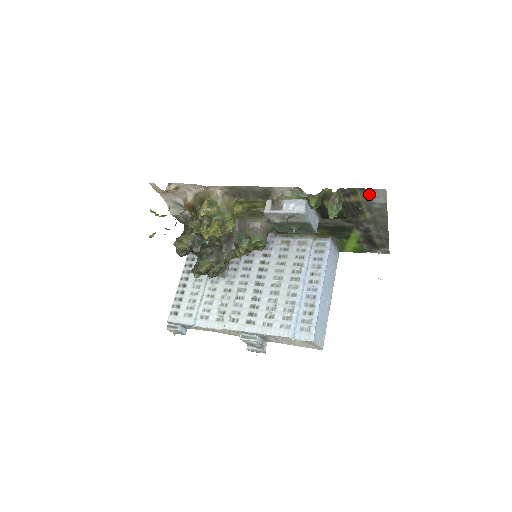
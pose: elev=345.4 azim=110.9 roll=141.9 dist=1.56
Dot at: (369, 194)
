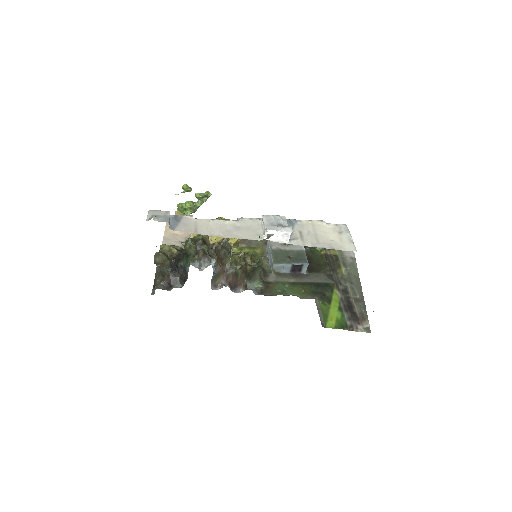
Dot at: occluded
